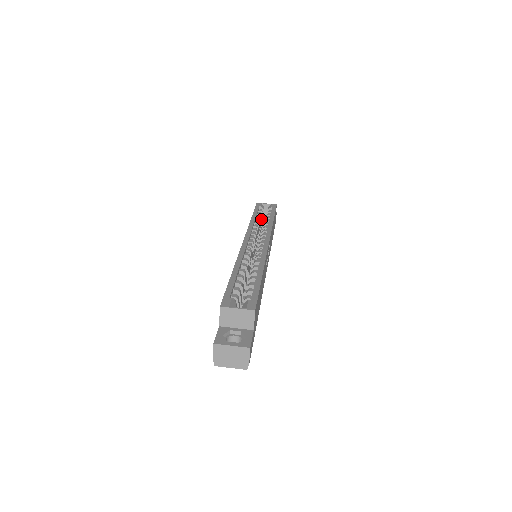
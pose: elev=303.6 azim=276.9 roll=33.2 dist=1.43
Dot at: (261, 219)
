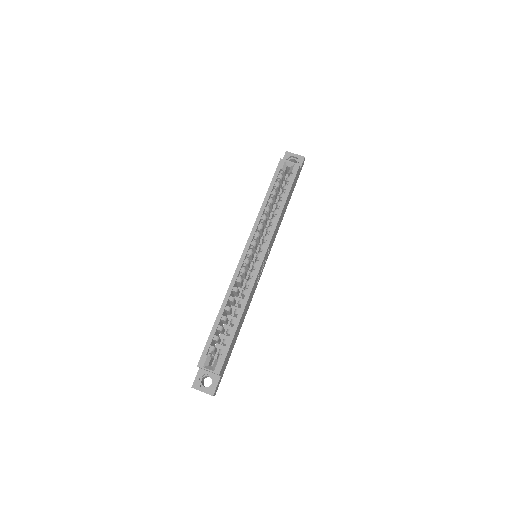
Dot at: (278, 189)
